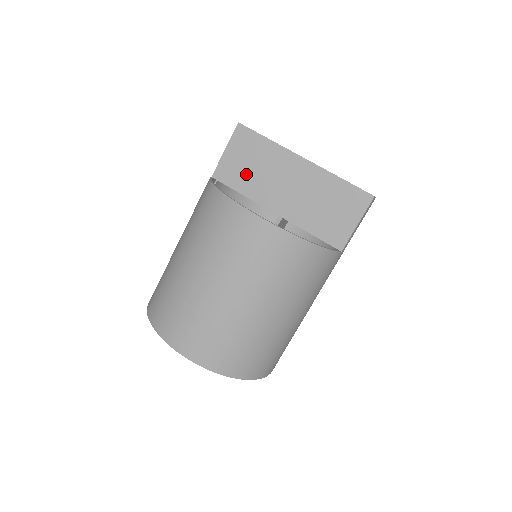
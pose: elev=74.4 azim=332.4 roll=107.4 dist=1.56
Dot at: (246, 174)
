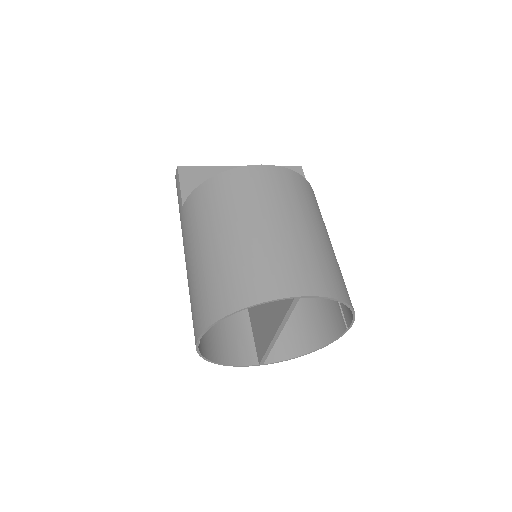
Dot at: occluded
